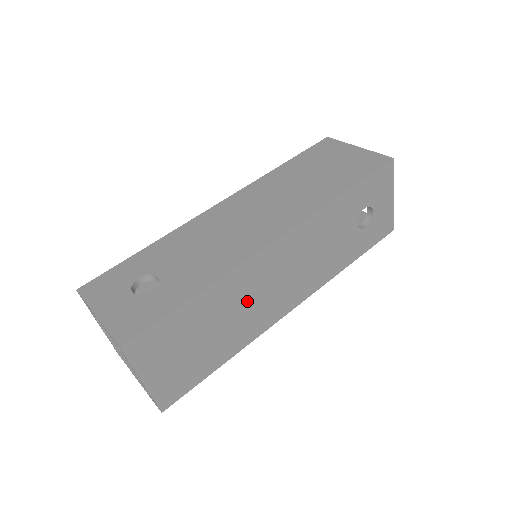
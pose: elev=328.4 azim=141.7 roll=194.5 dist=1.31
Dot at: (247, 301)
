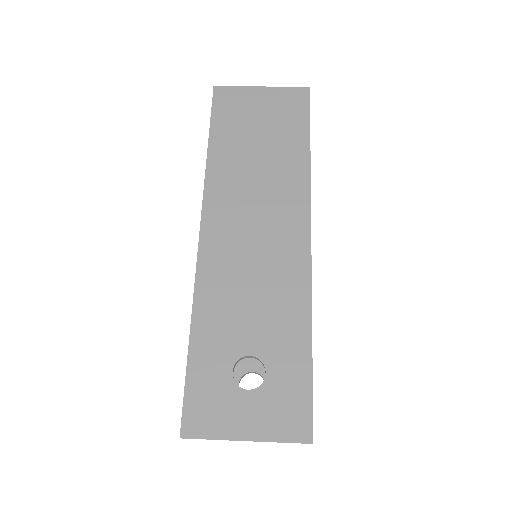
Dot at: occluded
